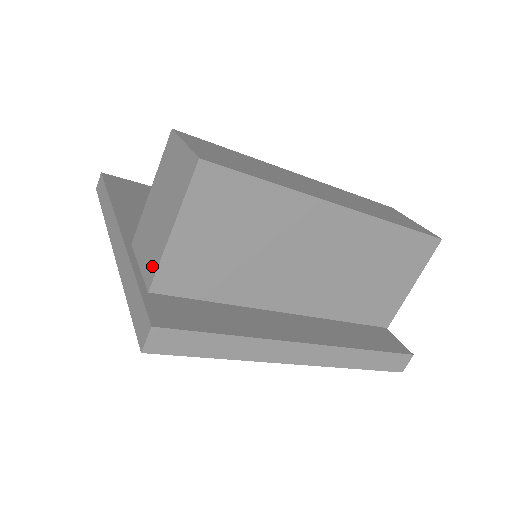
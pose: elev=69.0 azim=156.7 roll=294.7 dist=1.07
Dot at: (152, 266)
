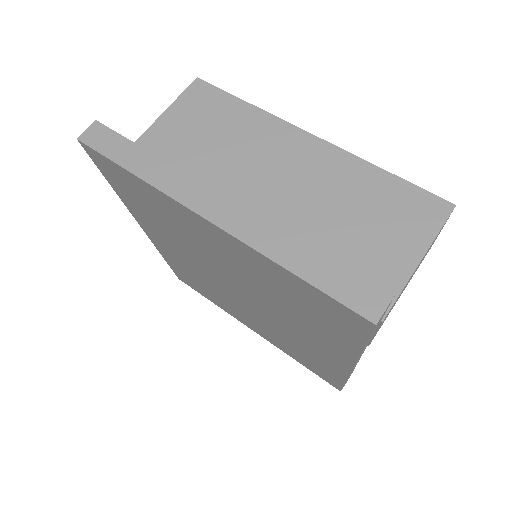
Dot at: occluded
